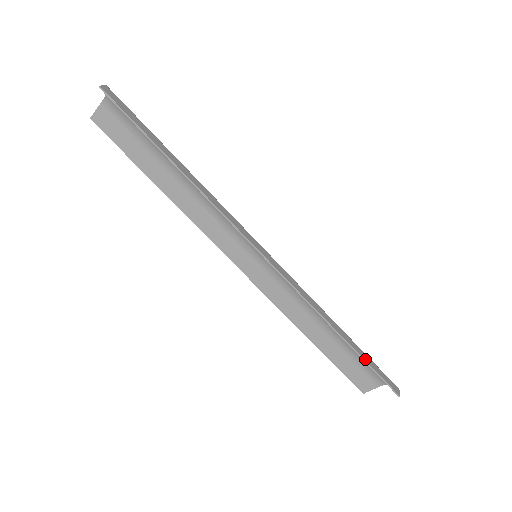
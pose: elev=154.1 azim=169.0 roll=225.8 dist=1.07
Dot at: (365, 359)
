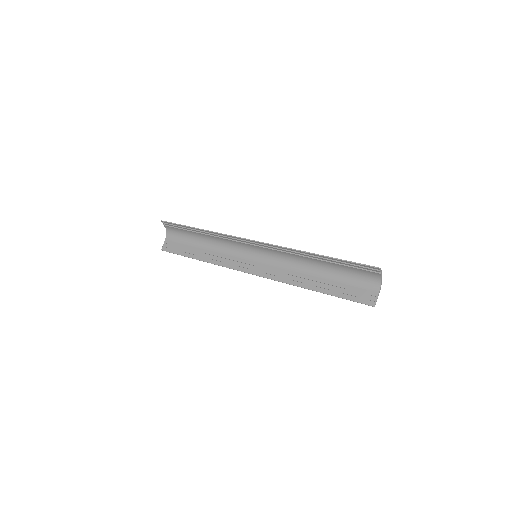
Dot at: (341, 260)
